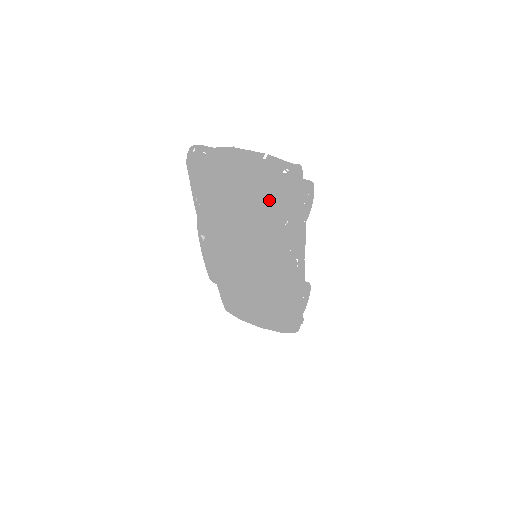
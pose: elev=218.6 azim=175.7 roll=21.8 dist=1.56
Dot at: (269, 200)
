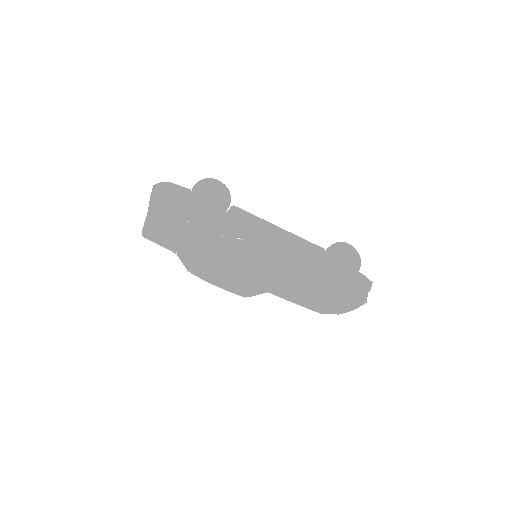
Dot at: (167, 219)
